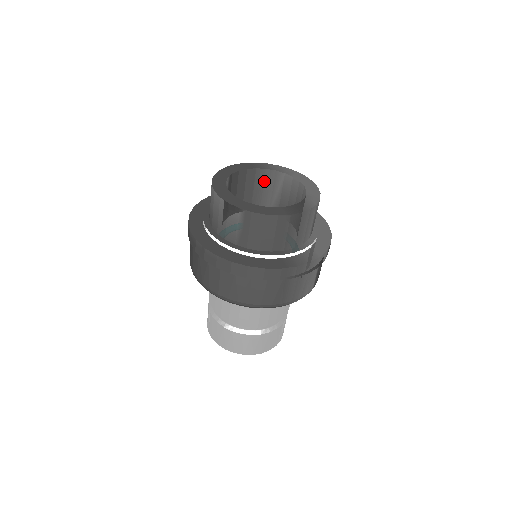
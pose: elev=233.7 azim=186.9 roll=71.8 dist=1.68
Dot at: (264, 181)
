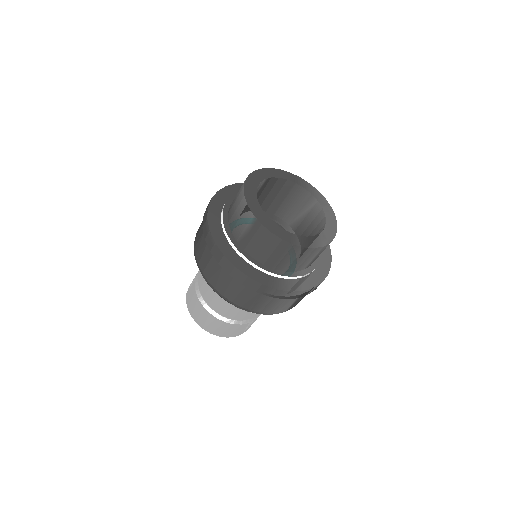
Dot at: (297, 197)
